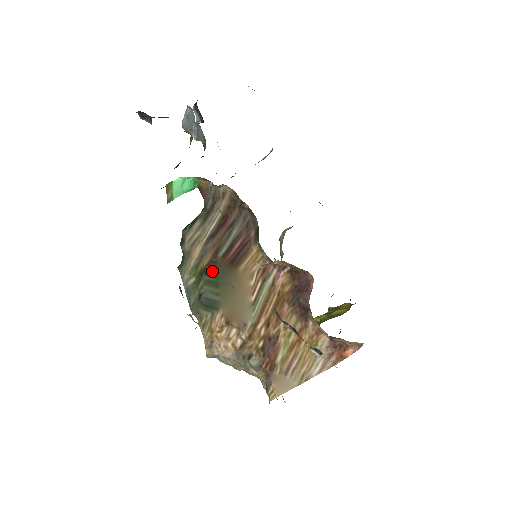
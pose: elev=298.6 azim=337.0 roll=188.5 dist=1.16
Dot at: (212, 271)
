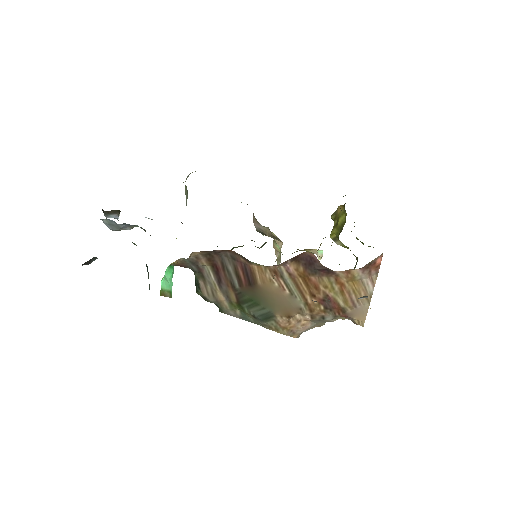
Dot at: (244, 299)
